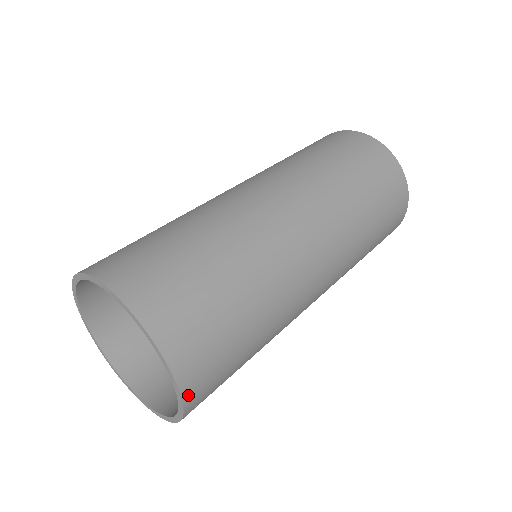
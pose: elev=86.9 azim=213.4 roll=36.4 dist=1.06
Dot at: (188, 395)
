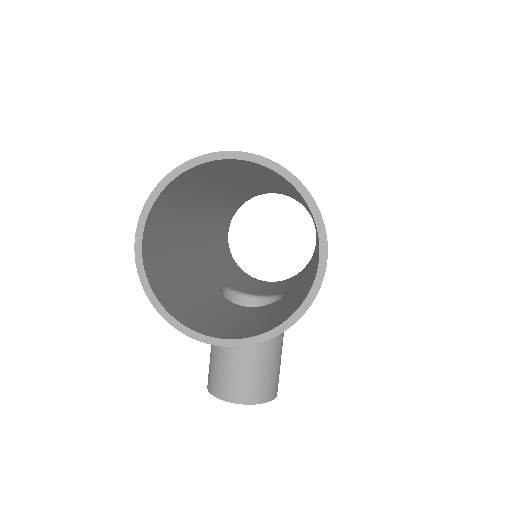
Dot at: (305, 188)
